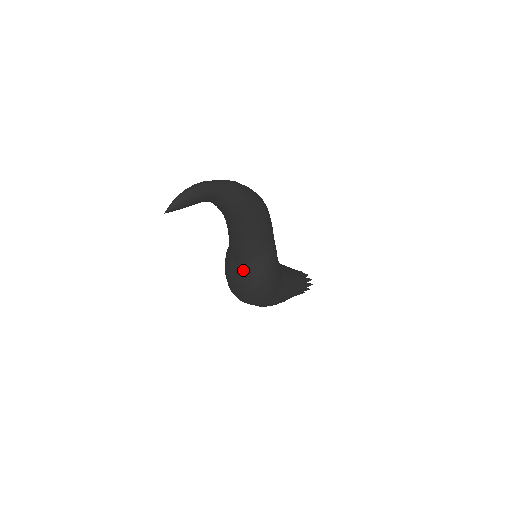
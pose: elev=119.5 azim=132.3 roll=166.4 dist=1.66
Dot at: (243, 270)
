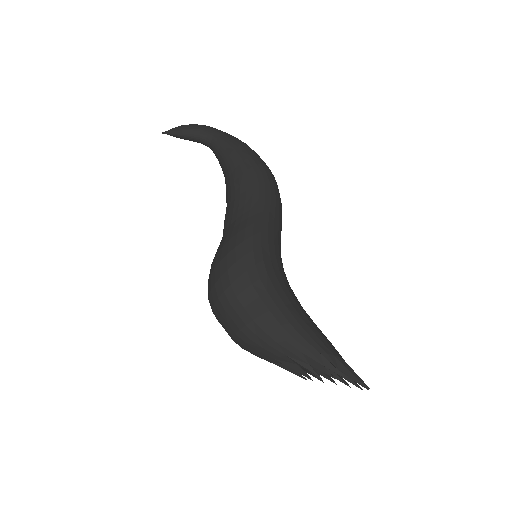
Dot at: (222, 240)
